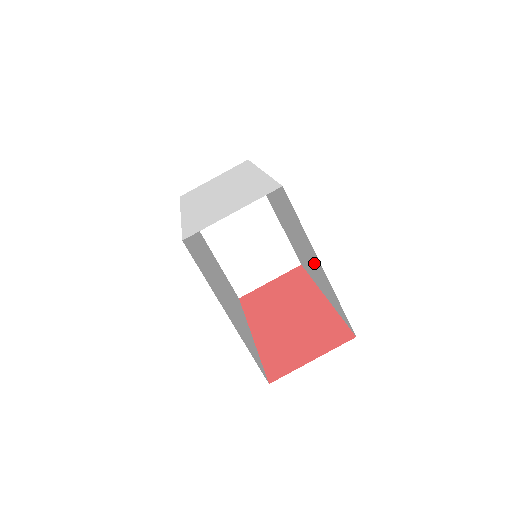
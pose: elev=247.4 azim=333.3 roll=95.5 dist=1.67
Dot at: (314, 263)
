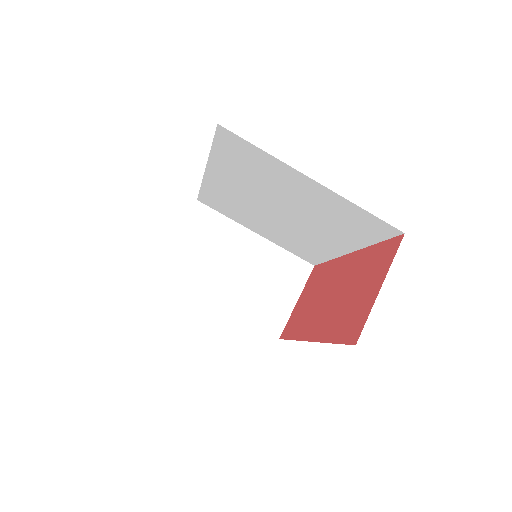
Dot at: (310, 205)
